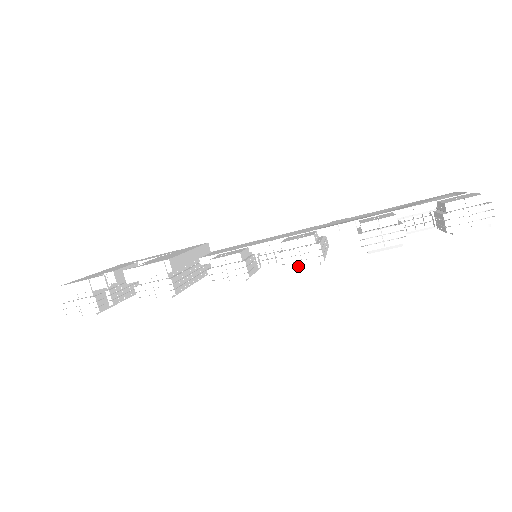
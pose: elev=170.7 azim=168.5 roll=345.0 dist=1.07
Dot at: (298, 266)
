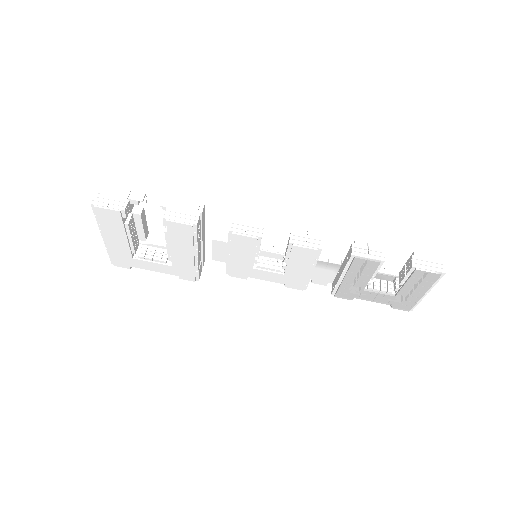
Dot at: (302, 244)
